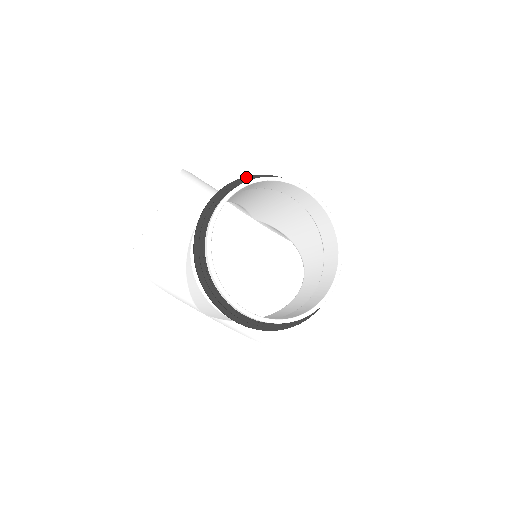
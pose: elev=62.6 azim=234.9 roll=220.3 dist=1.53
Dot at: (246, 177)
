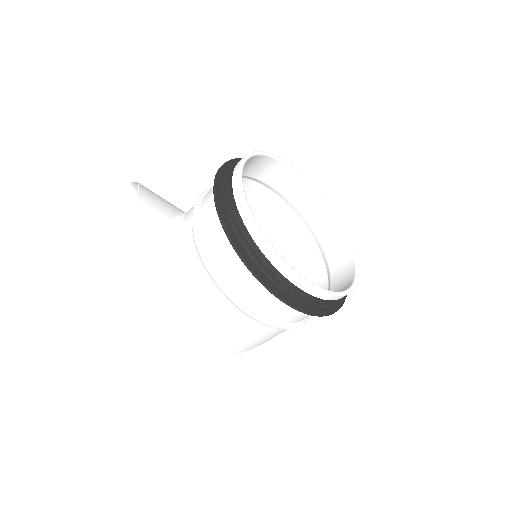
Dot at: (238, 158)
